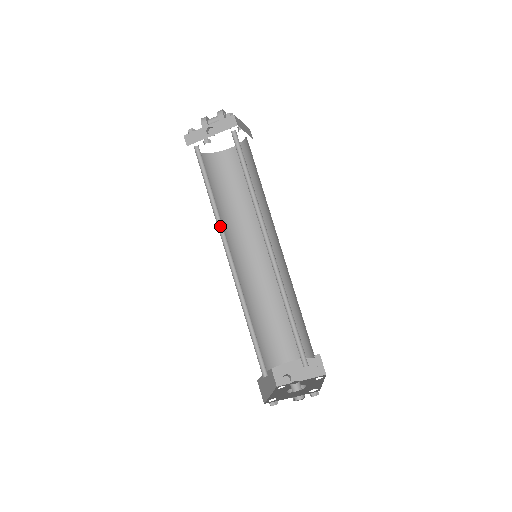
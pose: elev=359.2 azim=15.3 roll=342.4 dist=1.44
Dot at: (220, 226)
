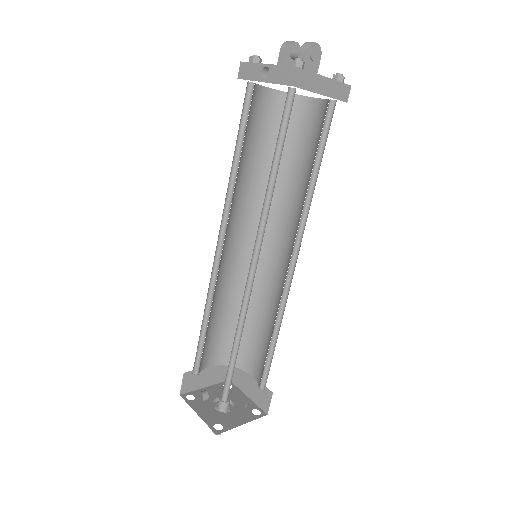
Dot at: (230, 200)
